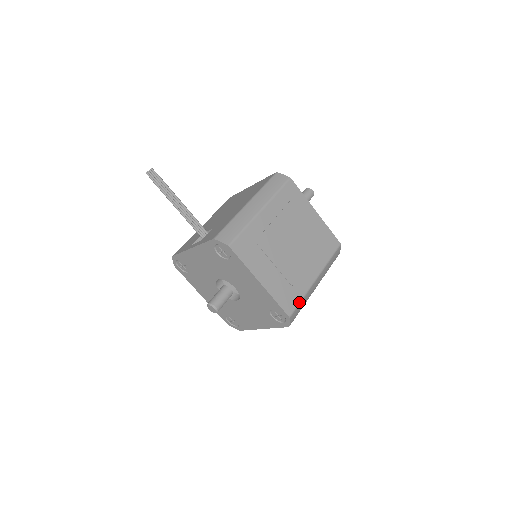
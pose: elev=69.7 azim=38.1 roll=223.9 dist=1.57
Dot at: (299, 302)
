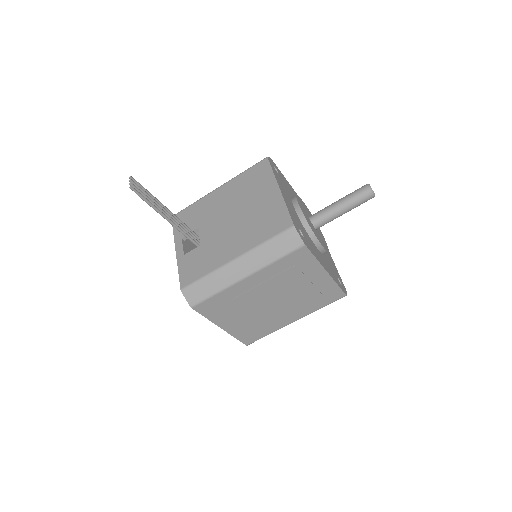
Dot at: occluded
